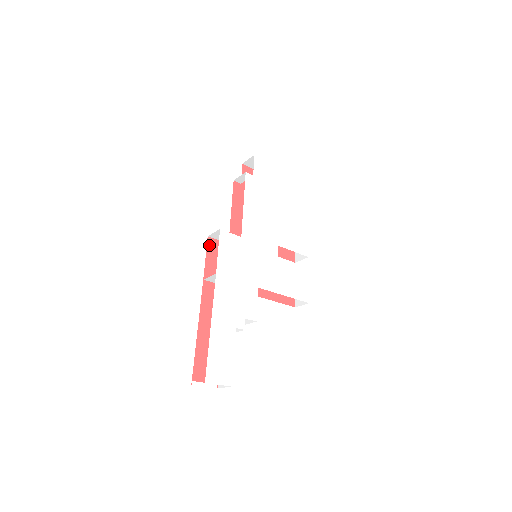
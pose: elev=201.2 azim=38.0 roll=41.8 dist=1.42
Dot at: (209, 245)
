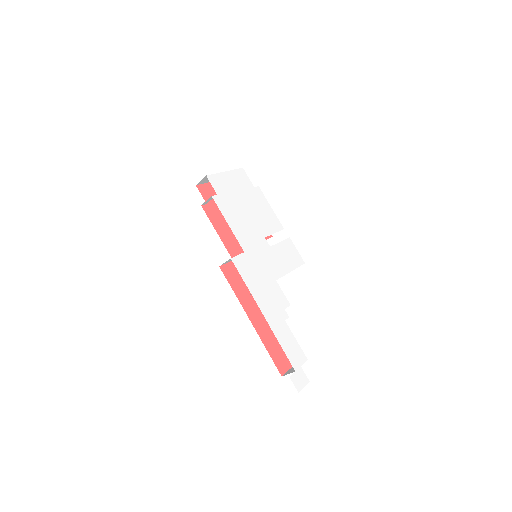
Dot at: (224, 272)
